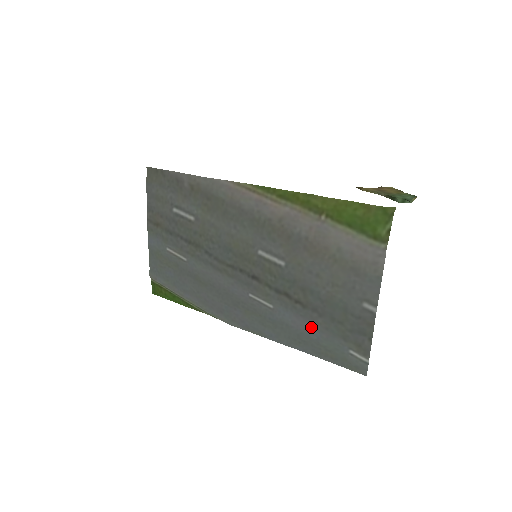
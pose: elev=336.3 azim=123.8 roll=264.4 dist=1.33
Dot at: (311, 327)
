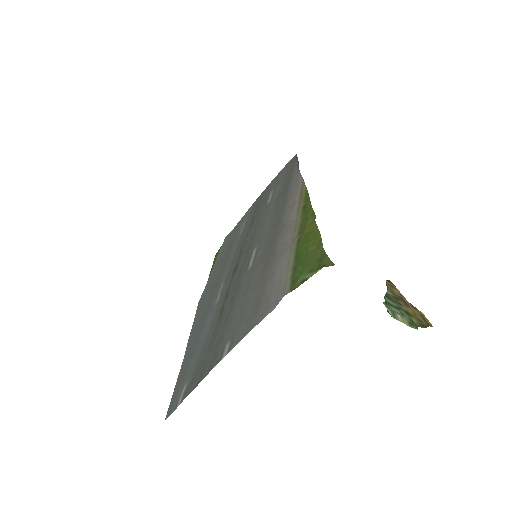
Dot at: (204, 339)
